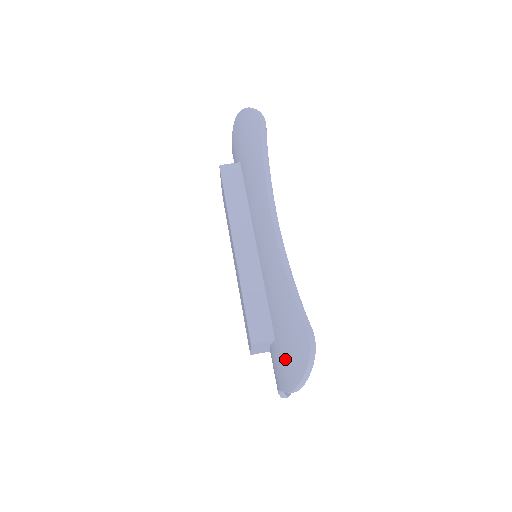
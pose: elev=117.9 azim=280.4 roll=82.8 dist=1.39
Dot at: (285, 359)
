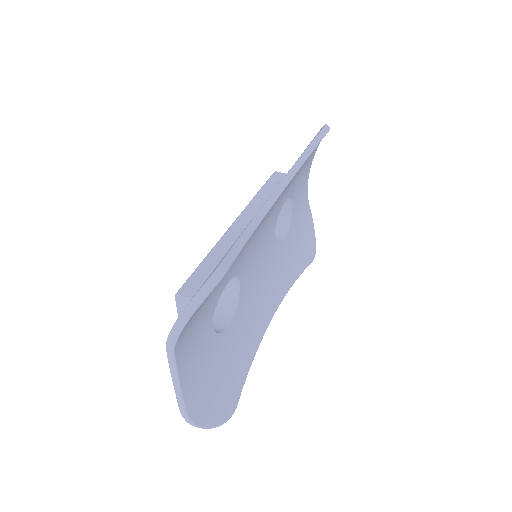
Dot at: occluded
